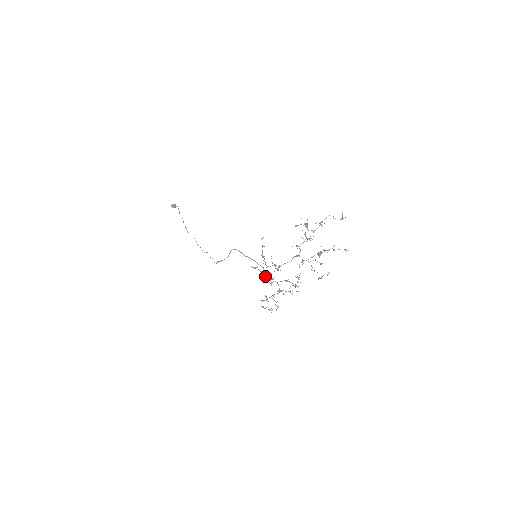
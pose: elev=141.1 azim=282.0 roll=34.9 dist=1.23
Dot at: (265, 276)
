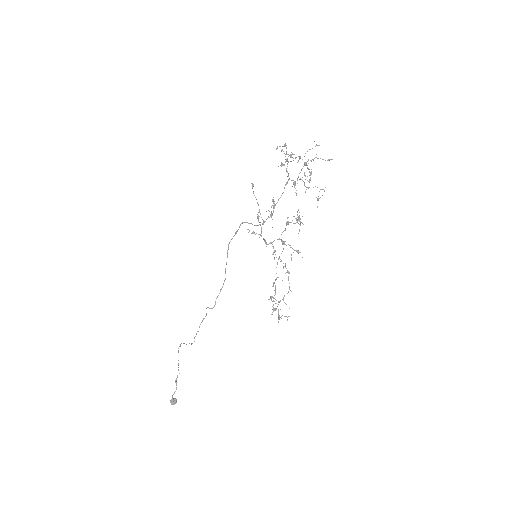
Dot at: occluded
